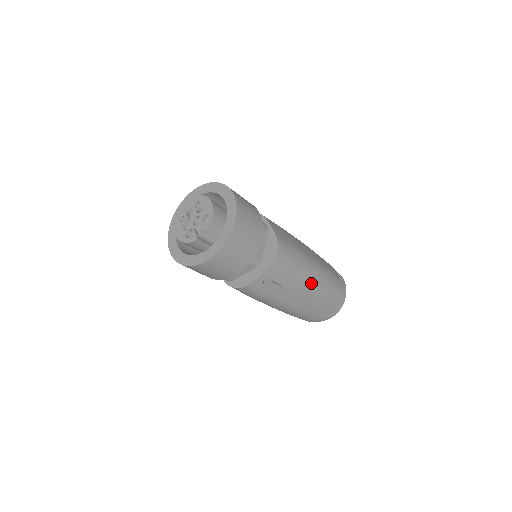
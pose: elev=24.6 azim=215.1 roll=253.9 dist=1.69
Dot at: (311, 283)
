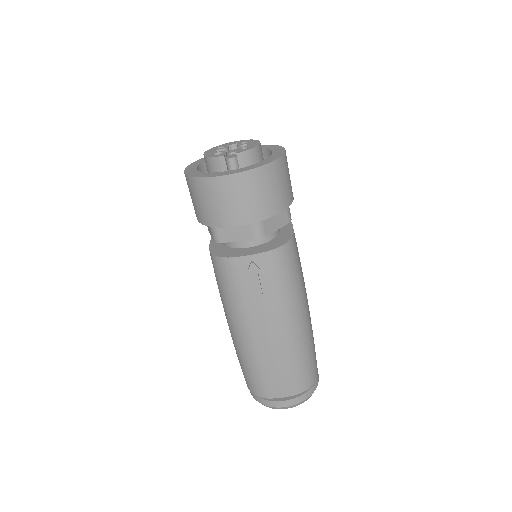
Dot at: (291, 324)
